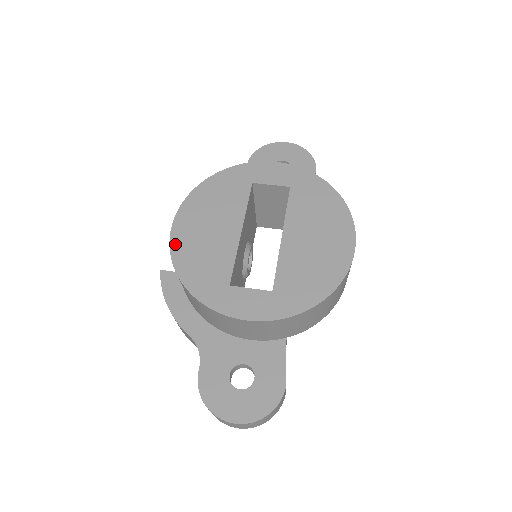
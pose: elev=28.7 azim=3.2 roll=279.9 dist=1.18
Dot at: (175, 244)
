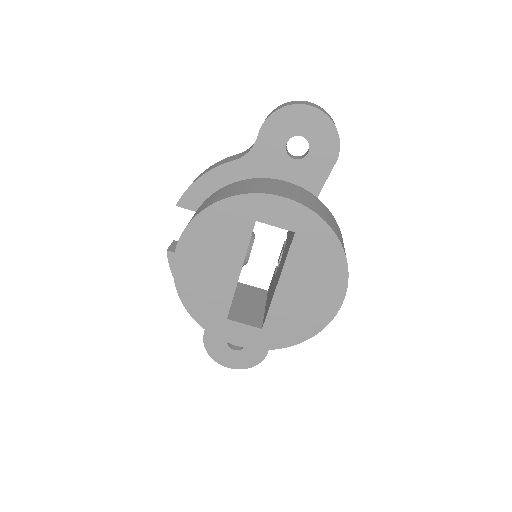
Dot at: (178, 275)
